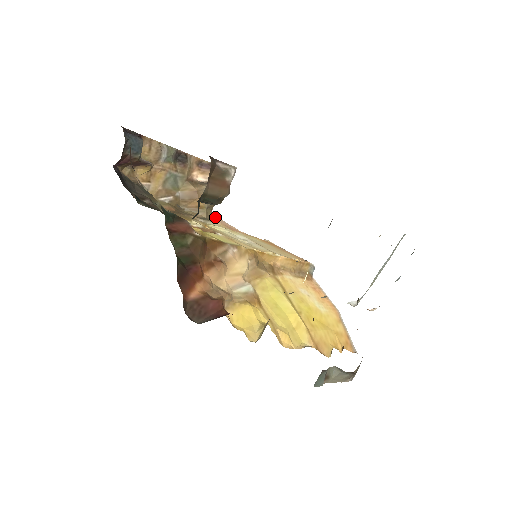
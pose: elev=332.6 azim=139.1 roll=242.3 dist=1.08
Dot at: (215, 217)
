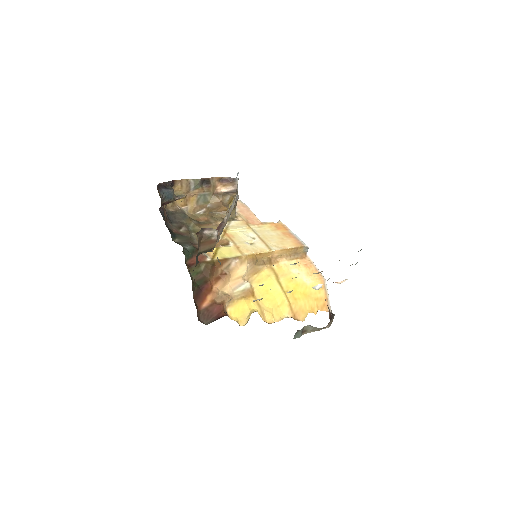
Dot at: (243, 206)
